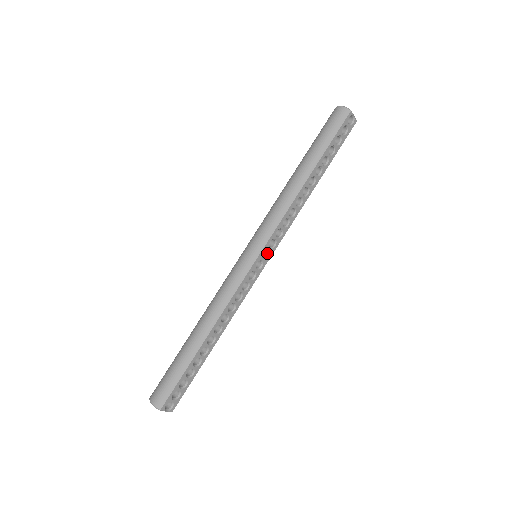
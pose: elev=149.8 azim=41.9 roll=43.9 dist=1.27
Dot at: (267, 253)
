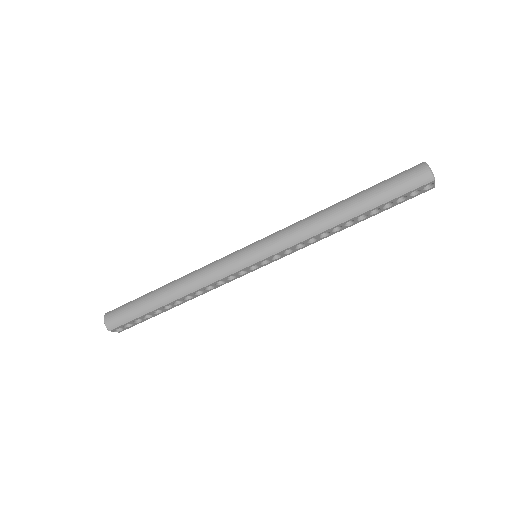
Dot at: (267, 260)
